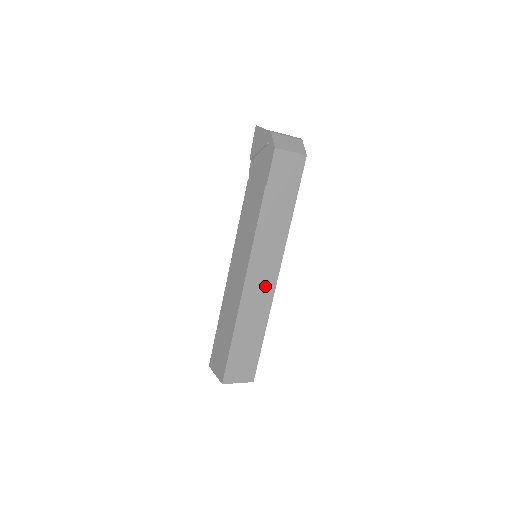
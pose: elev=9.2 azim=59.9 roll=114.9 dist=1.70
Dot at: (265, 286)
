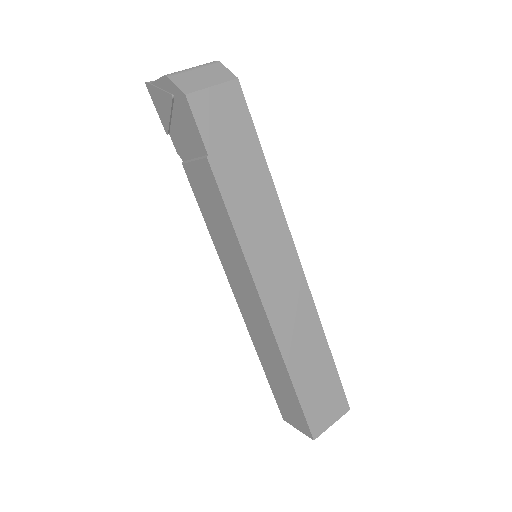
Dot at: (292, 288)
